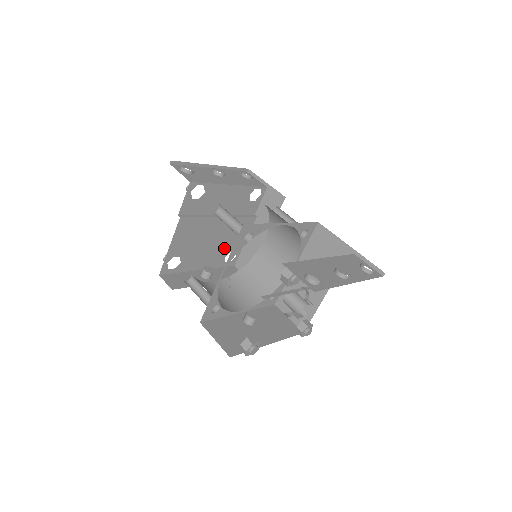
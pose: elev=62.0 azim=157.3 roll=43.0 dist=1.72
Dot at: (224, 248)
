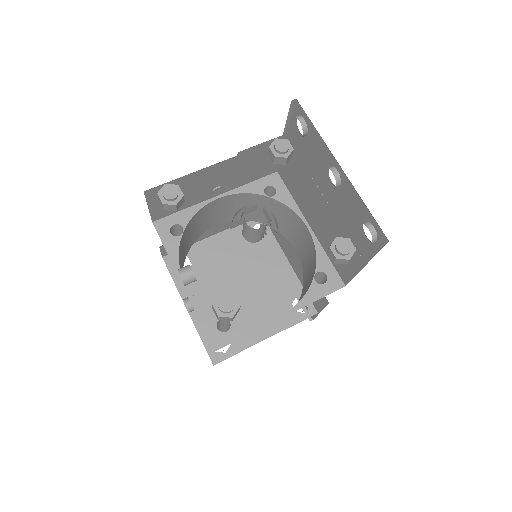
Dot at: occluded
